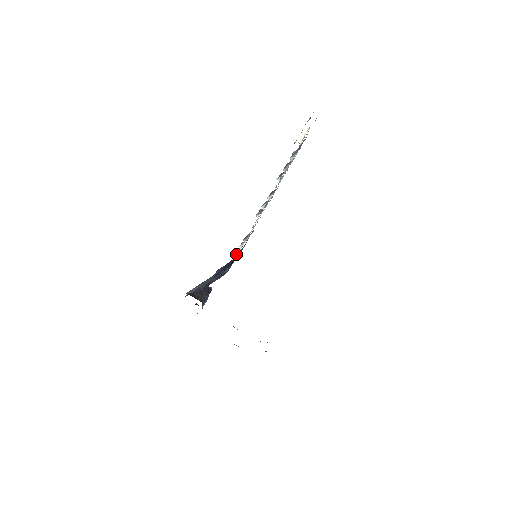
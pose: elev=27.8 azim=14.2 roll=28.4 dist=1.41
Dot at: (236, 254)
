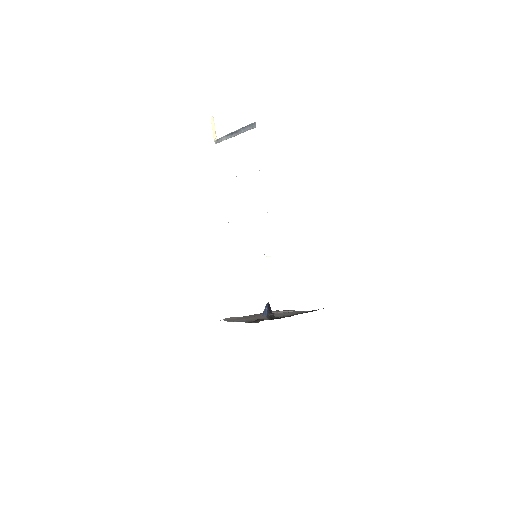
Dot at: occluded
